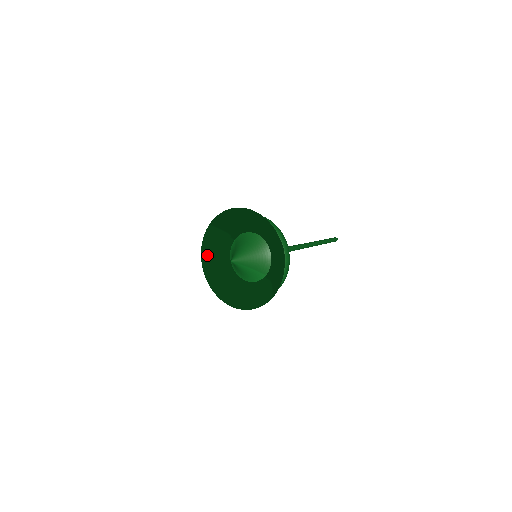
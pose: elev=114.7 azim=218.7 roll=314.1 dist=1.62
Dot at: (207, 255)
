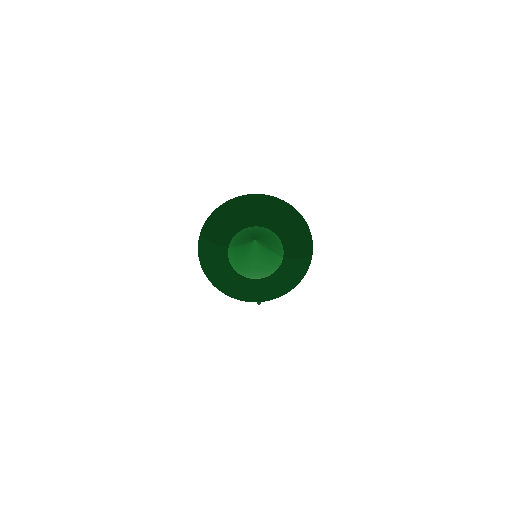
Dot at: (209, 273)
